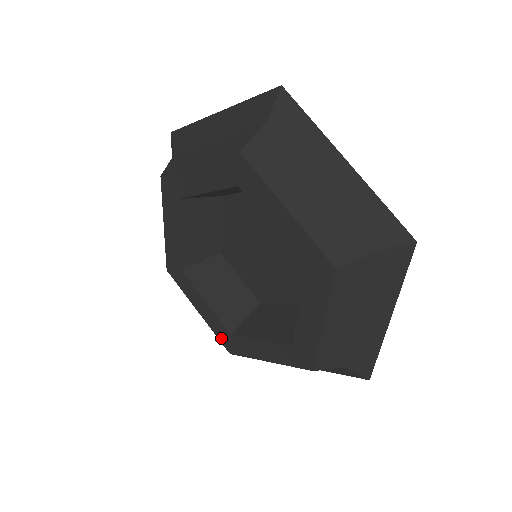
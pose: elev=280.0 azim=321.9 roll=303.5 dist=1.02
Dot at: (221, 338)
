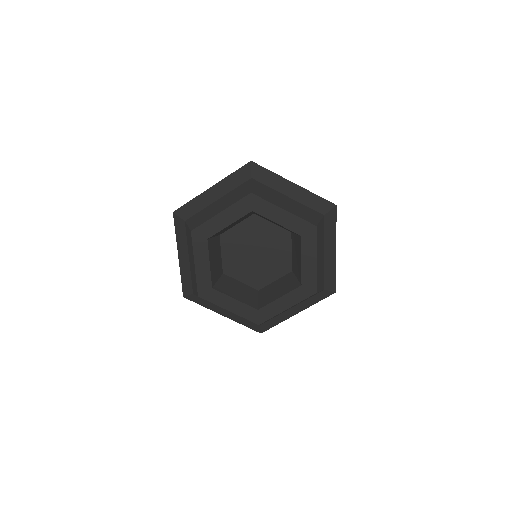
Dot at: (250, 318)
